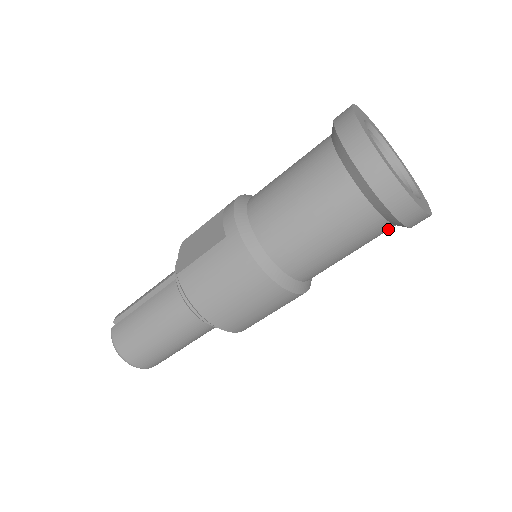
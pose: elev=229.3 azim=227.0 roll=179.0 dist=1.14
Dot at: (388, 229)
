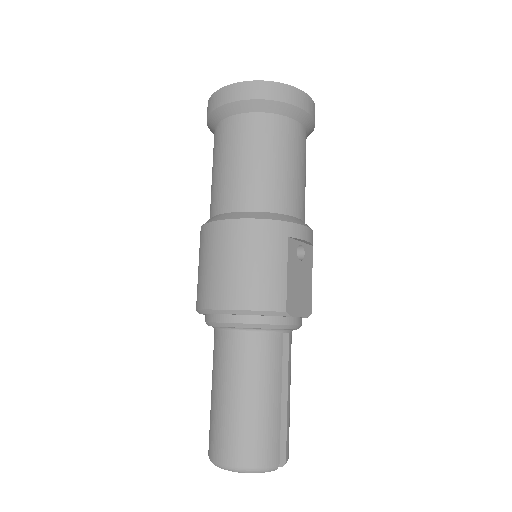
Dot at: (268, 120)
